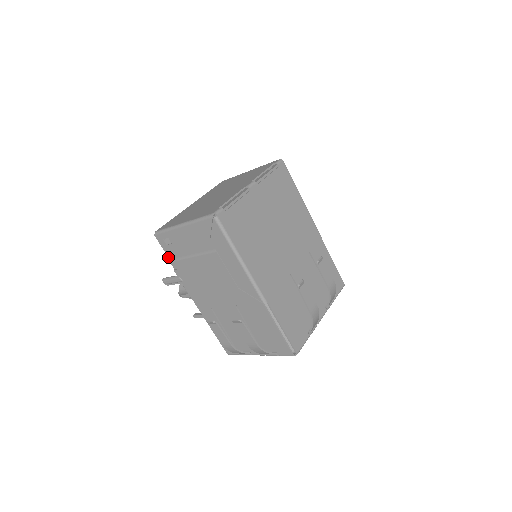
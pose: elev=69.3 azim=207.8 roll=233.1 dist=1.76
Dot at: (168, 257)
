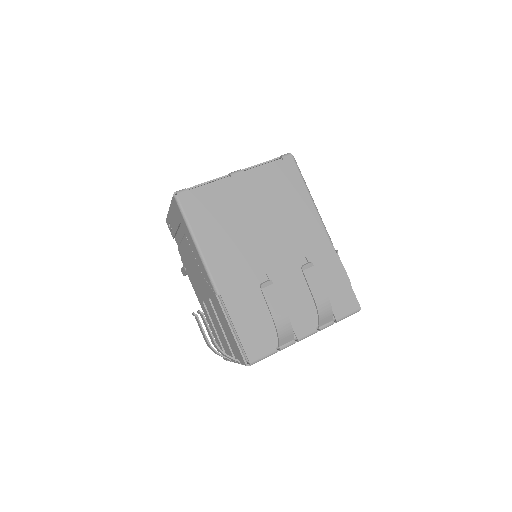
Dot at: occluded
